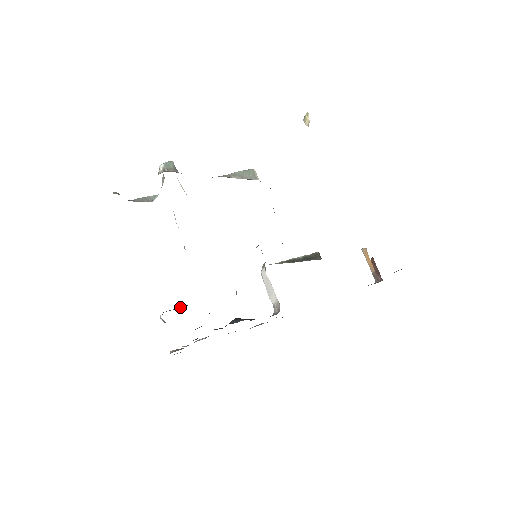
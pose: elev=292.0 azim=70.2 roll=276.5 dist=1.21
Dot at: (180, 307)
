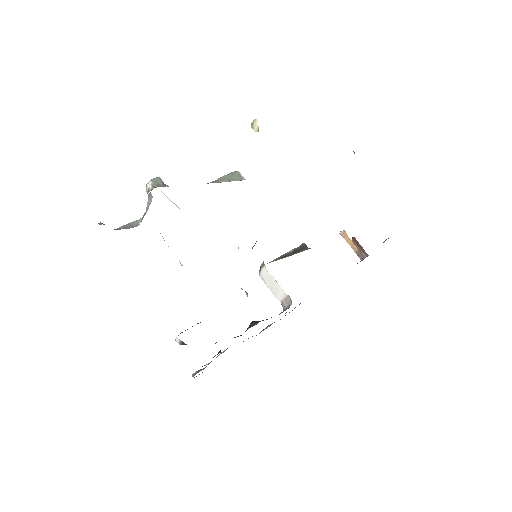
Dot at: occluded
